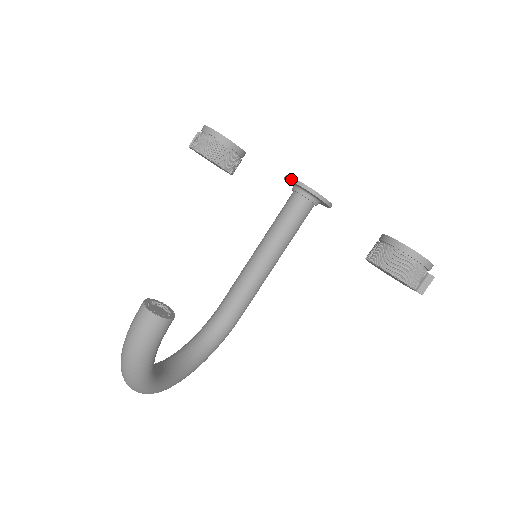
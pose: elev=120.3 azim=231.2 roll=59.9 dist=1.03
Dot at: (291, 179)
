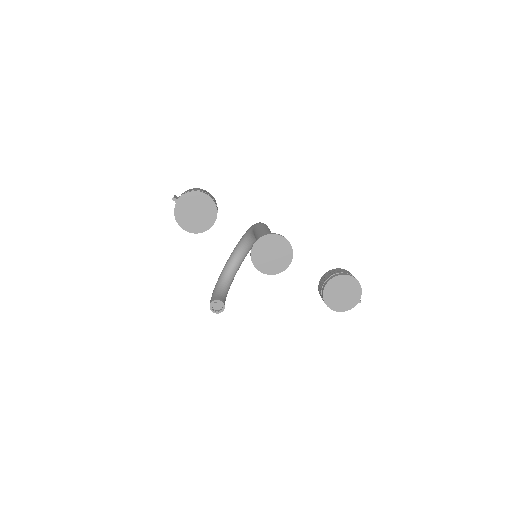
Dot at: occluded
